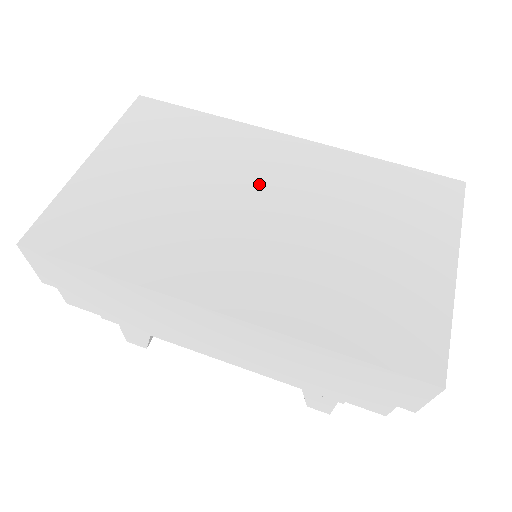
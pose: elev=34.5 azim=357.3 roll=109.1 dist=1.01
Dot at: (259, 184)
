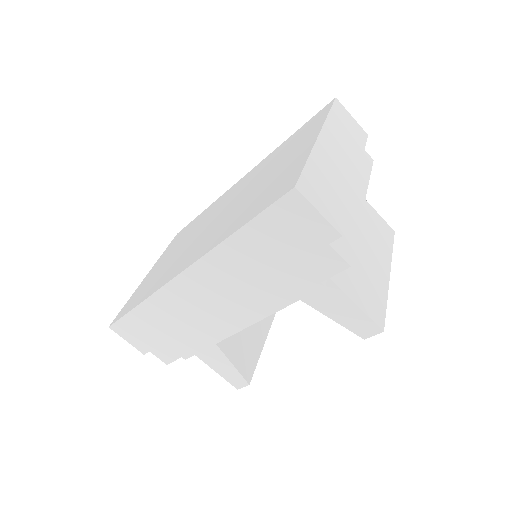
Dot at: (219, 210)
